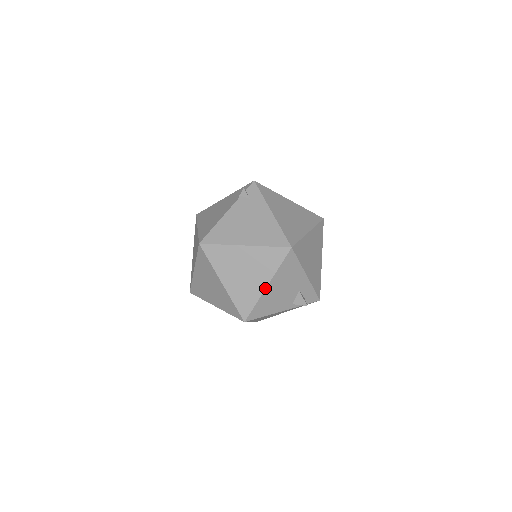
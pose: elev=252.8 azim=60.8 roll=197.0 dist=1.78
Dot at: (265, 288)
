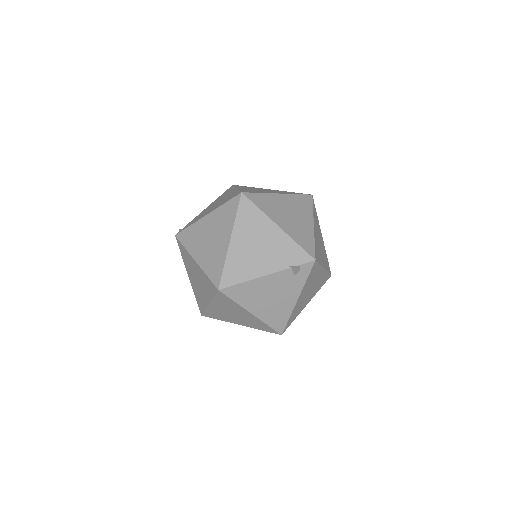
Dot at: occluded
